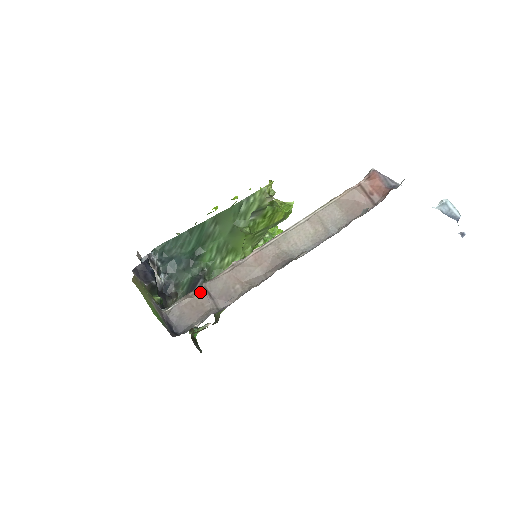
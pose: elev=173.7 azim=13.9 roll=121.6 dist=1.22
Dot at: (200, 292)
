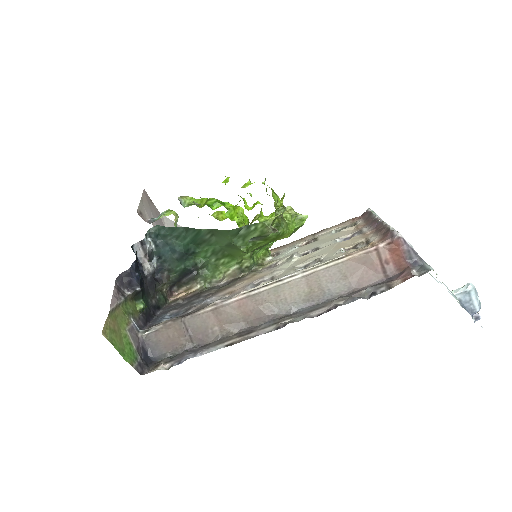
Dot at: (178, 325)
